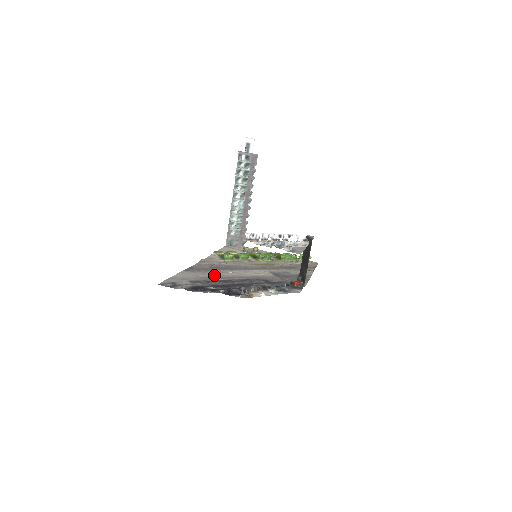
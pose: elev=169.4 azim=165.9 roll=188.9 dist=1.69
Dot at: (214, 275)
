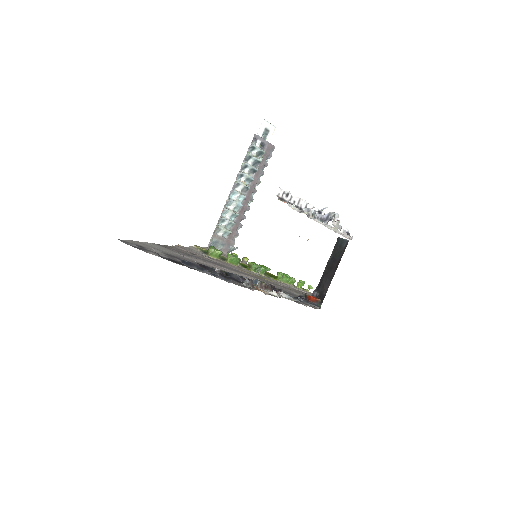
Dot at: (198, 261)
